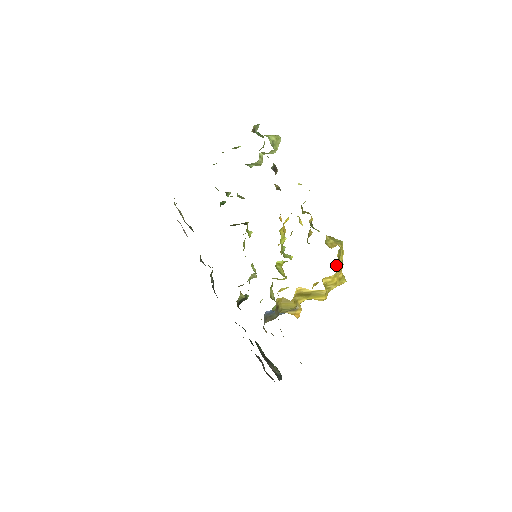
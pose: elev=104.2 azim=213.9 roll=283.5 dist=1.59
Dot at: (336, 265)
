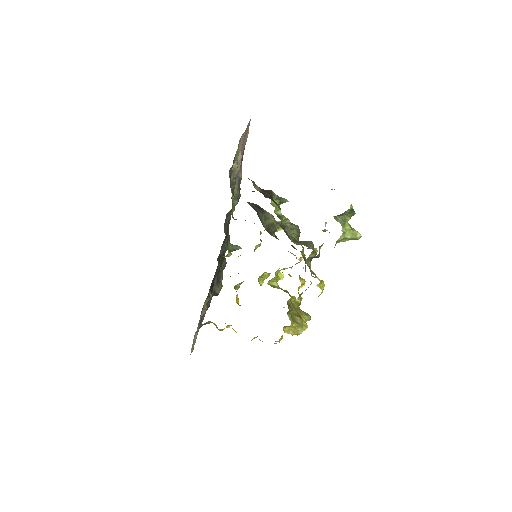
Dot at: occluded
